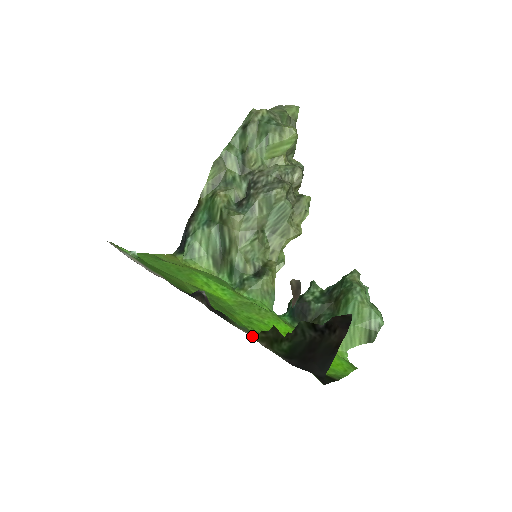
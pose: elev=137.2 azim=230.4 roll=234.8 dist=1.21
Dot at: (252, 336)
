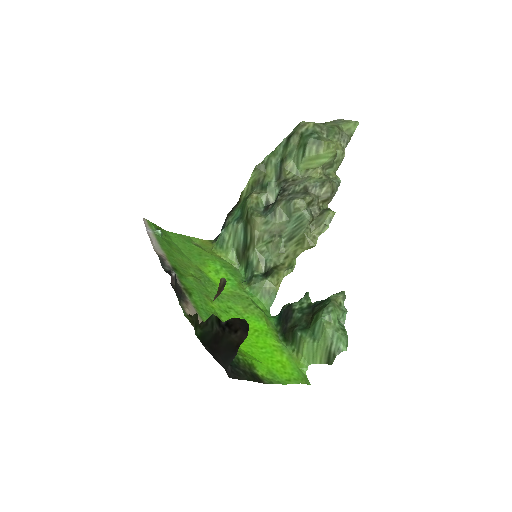
Dot at: occluded
